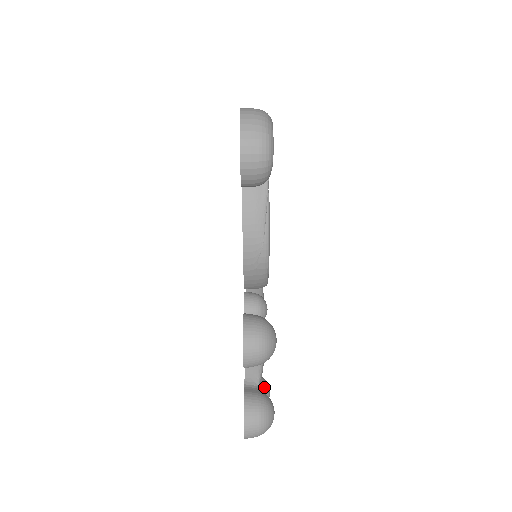
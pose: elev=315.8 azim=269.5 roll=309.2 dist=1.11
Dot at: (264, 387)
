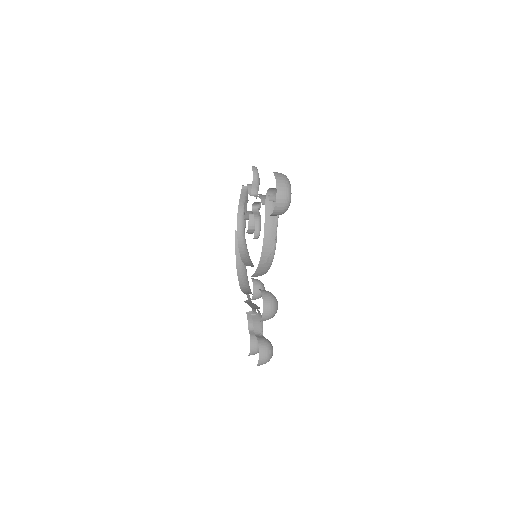
Dot at: occluded
